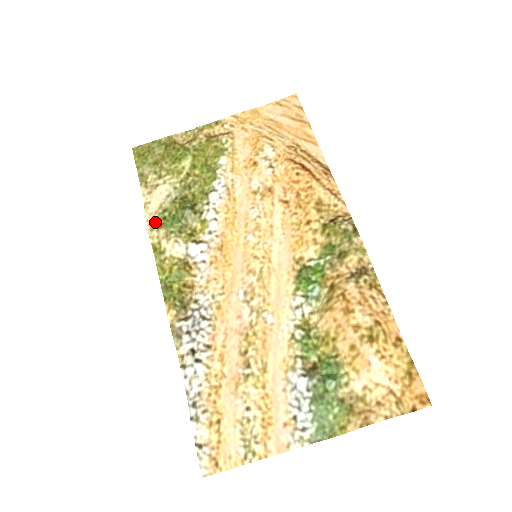
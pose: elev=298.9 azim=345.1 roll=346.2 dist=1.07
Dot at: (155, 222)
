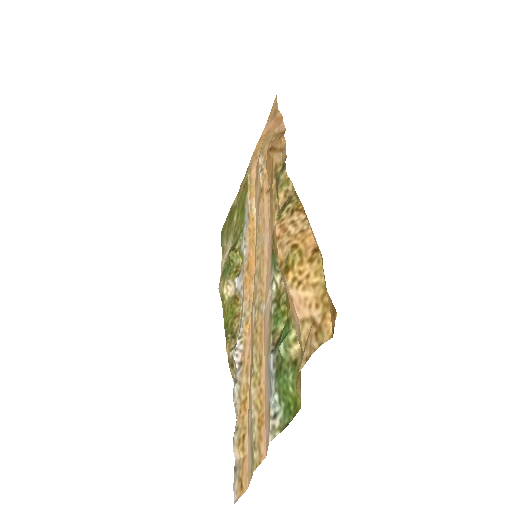
Dot at: (221, 278)
